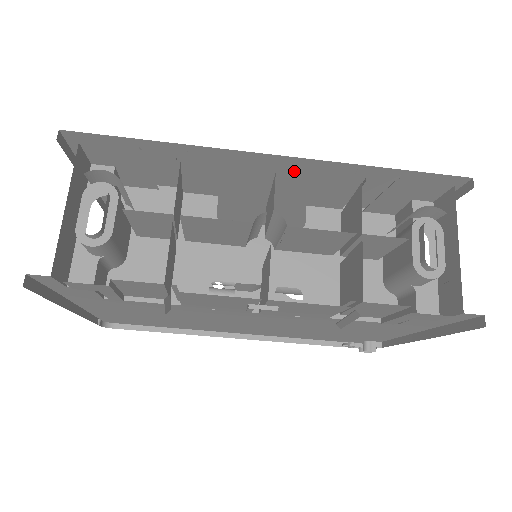
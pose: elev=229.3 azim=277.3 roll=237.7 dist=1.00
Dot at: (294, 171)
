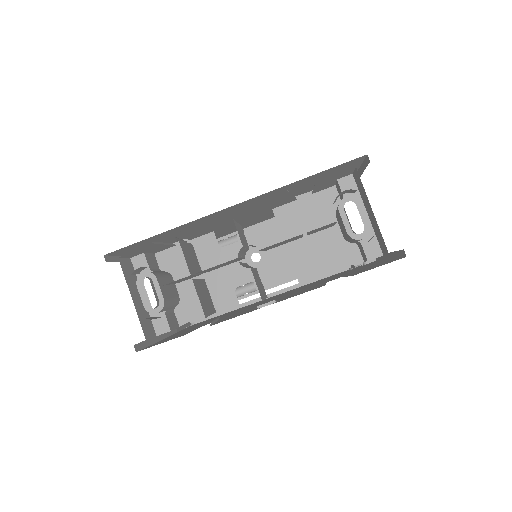
Dot at: (248, 209)
